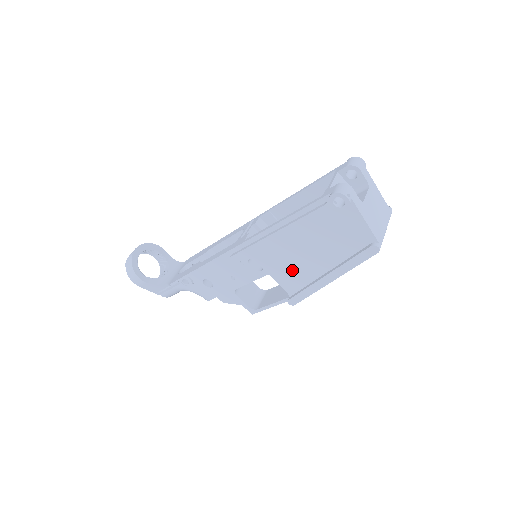
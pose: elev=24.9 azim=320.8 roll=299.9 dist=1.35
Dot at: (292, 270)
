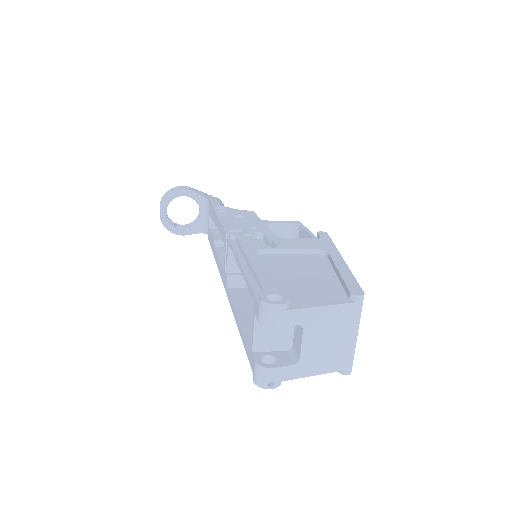
Dot at: occluded
